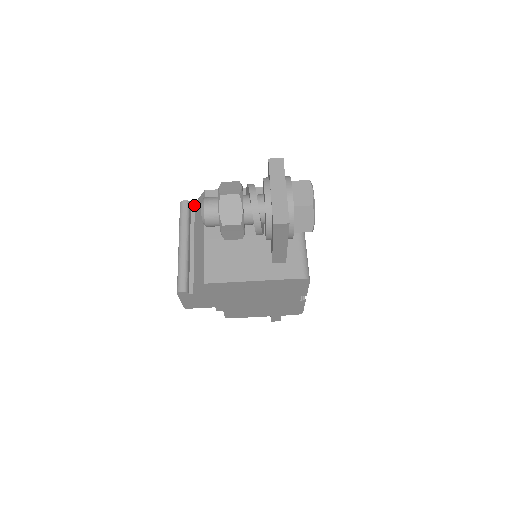
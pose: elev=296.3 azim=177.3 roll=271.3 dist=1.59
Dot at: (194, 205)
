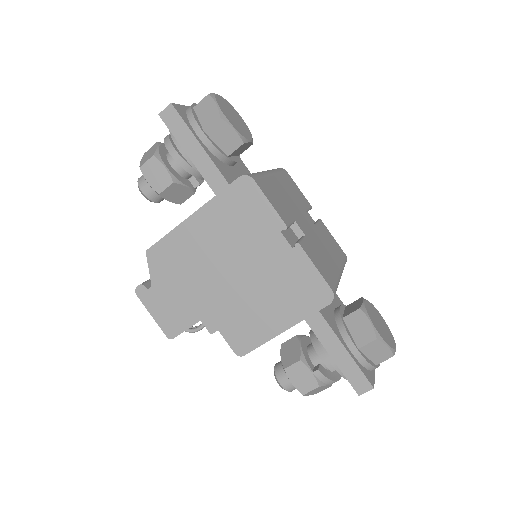
Dot at: occluded
